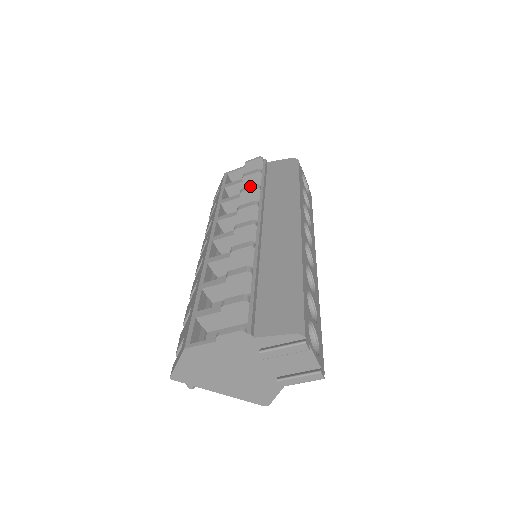
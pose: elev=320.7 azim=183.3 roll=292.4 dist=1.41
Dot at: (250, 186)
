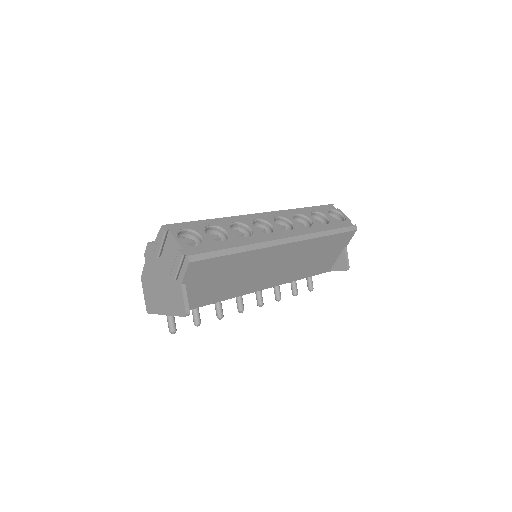
Dot at: occluded
